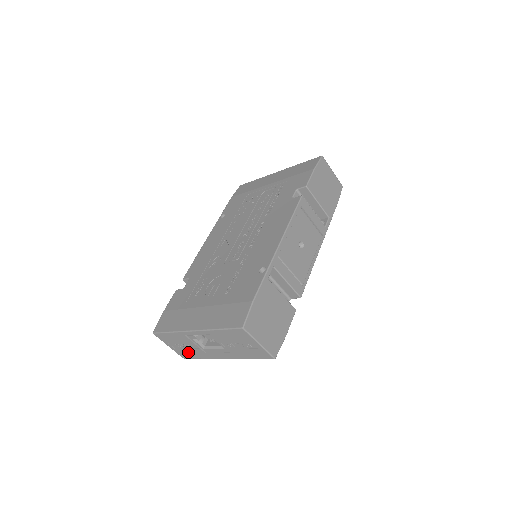
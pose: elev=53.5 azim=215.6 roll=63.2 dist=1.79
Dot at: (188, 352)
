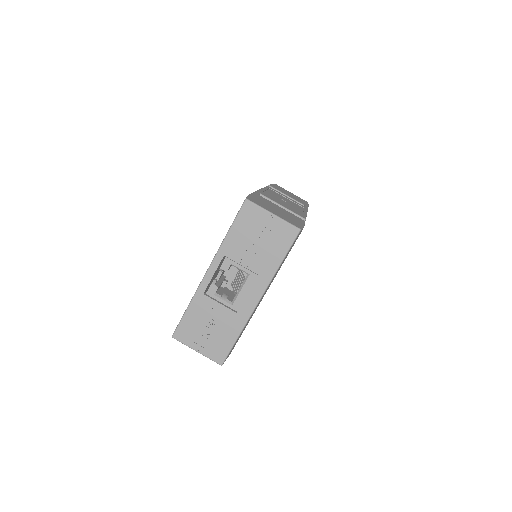
Dot at: (220, 338)
